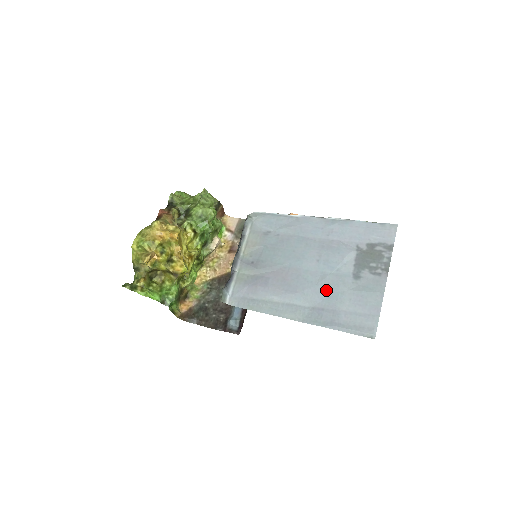
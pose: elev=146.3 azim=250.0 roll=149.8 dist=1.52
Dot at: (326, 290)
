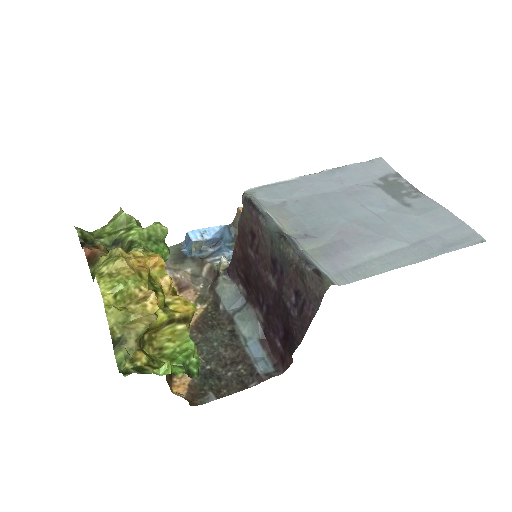
Dot at: (403, 225)
